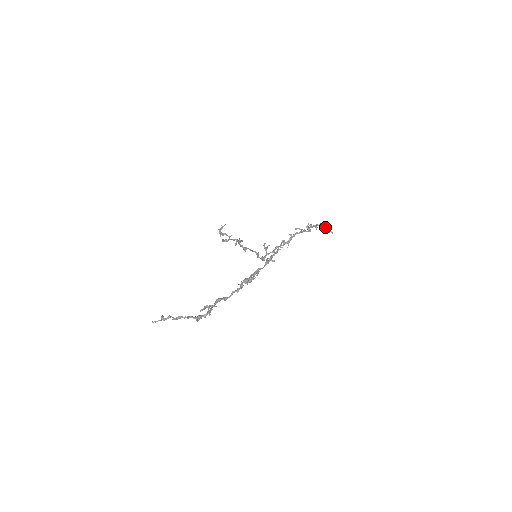
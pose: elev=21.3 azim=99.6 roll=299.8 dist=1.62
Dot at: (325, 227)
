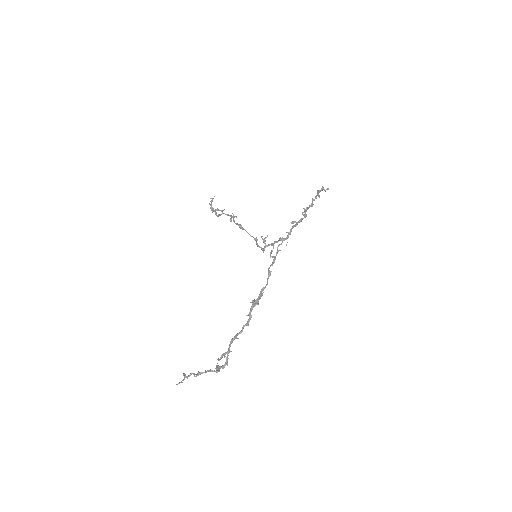
Dot at: (321, 189)
